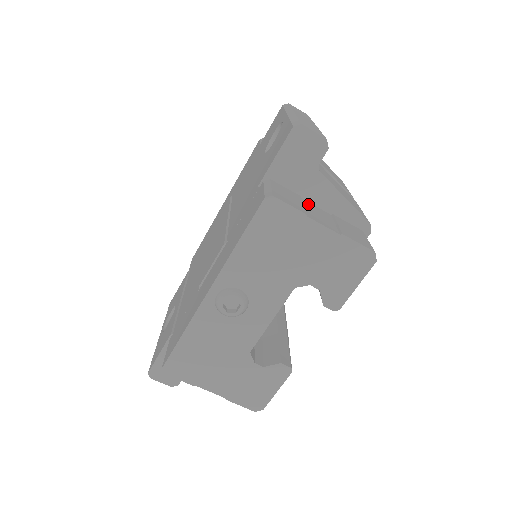
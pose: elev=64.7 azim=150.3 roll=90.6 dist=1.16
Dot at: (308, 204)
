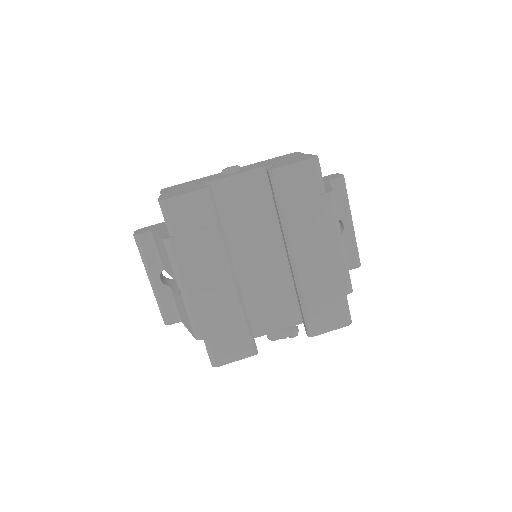
Dot at: occluded
